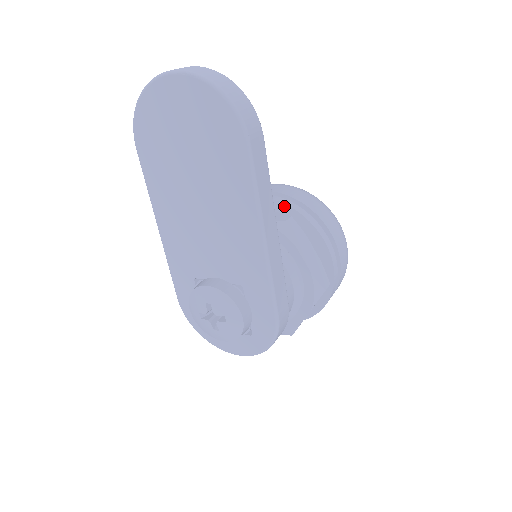
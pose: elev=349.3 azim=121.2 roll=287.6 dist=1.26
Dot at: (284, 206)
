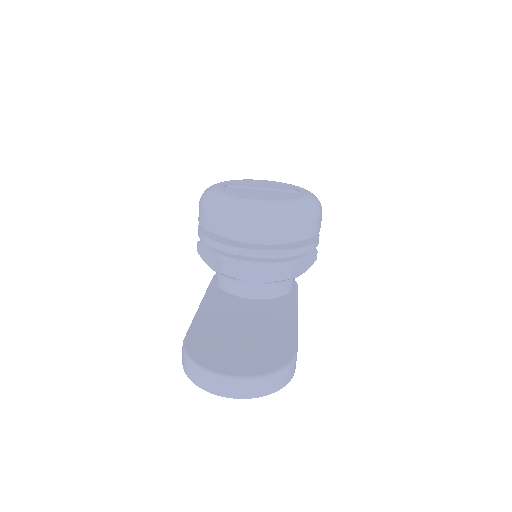
Dot at: (279, 257)
